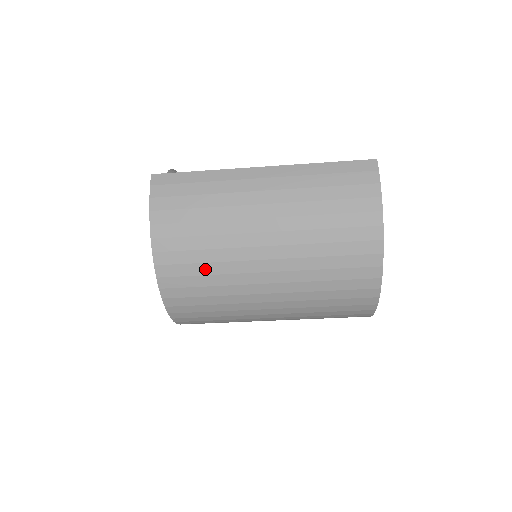
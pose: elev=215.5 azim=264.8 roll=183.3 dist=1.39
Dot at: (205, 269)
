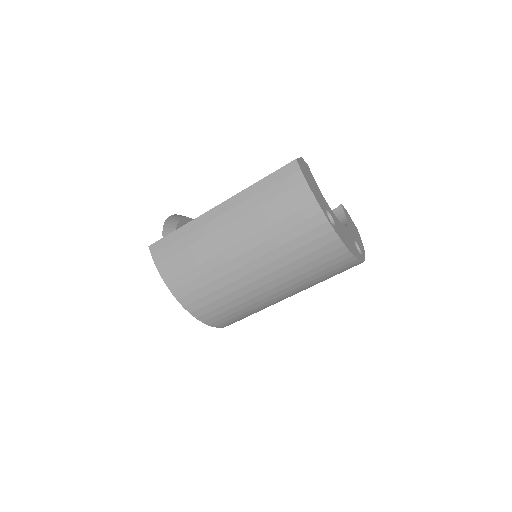
Dot at: (217, 295)
